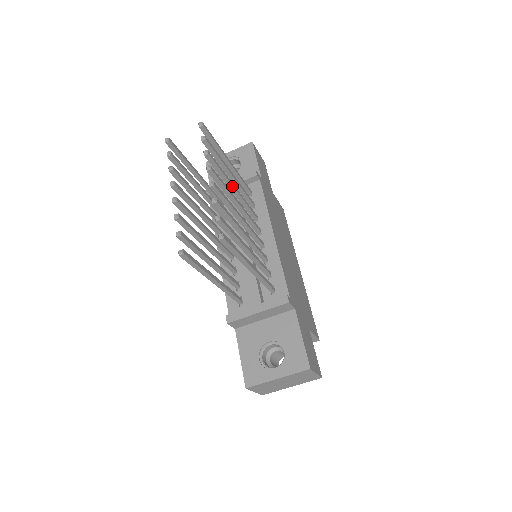
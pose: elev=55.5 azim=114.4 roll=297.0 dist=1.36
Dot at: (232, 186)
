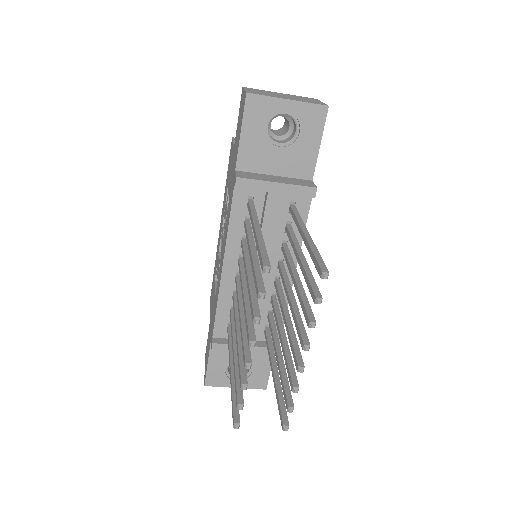
Dot at: occluded
